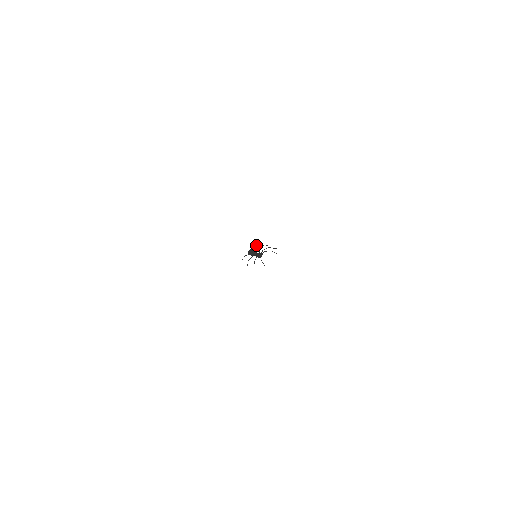
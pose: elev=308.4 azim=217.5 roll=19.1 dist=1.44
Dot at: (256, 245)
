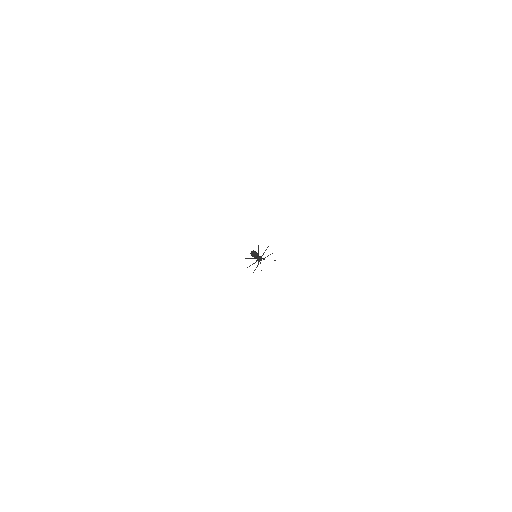
Dot at: occluded
